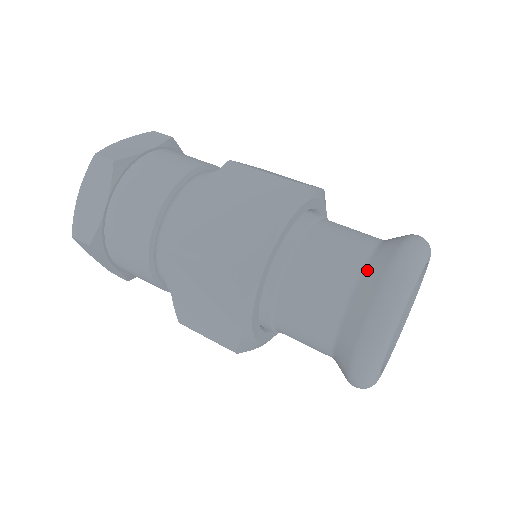
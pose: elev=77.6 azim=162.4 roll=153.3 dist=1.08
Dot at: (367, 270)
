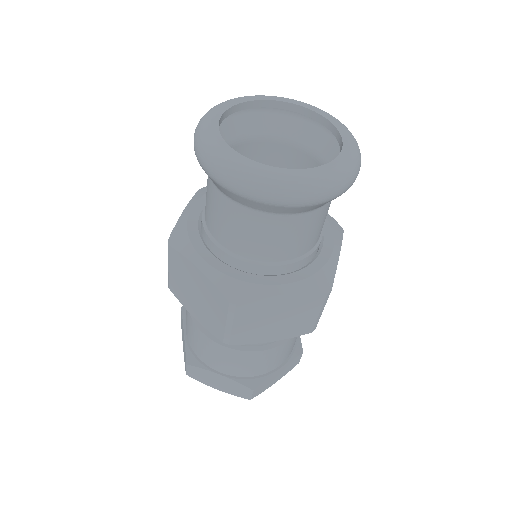
Dot at: occluded
